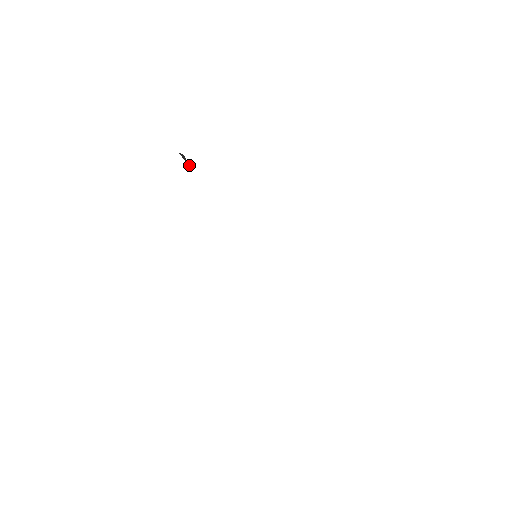
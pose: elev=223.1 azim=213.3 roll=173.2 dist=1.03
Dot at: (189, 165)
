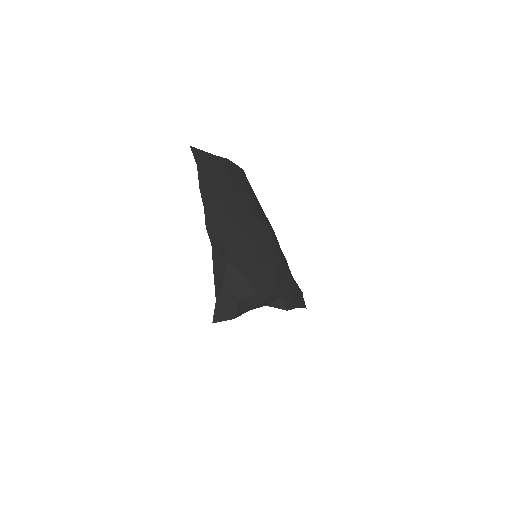
Dot at: occluded
